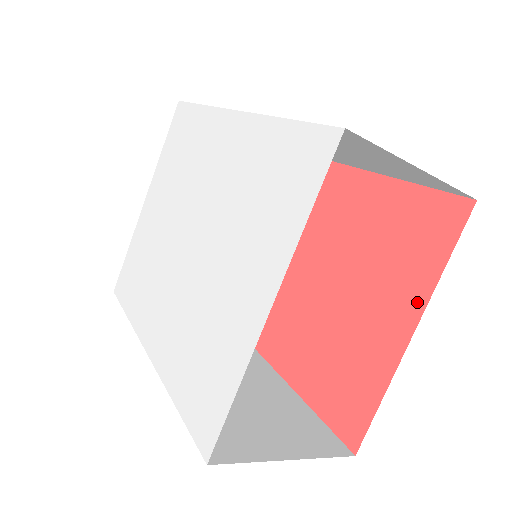
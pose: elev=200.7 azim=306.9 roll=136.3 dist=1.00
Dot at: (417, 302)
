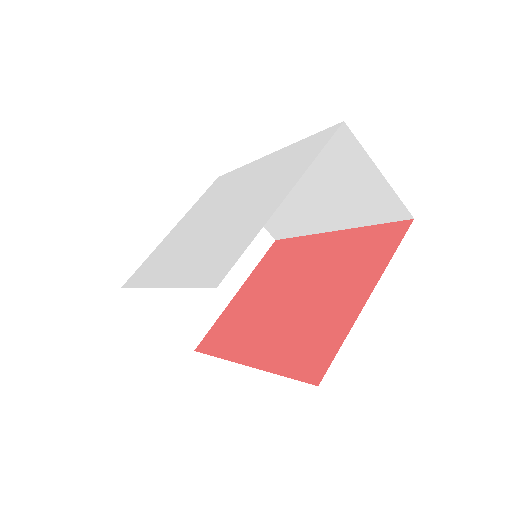
Dot at: (374, 277)
